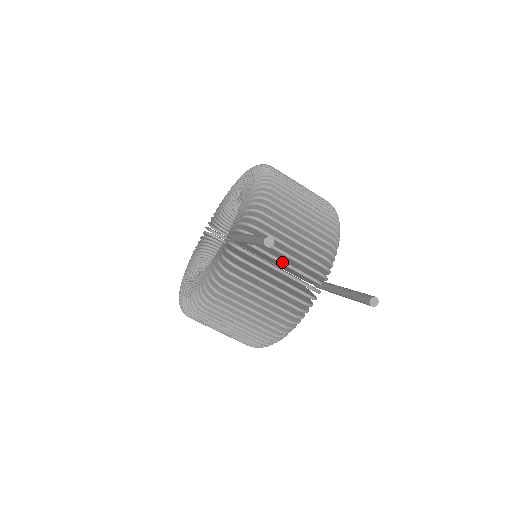
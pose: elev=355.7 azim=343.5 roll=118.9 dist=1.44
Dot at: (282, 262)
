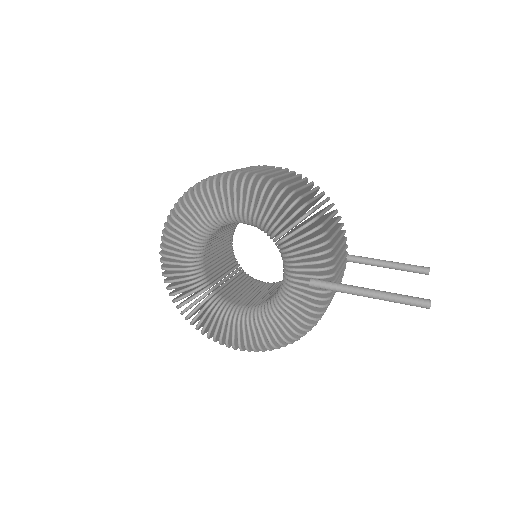
Dot at: occluded
